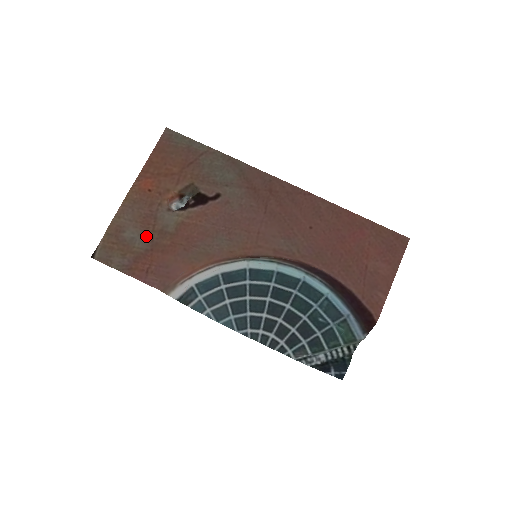
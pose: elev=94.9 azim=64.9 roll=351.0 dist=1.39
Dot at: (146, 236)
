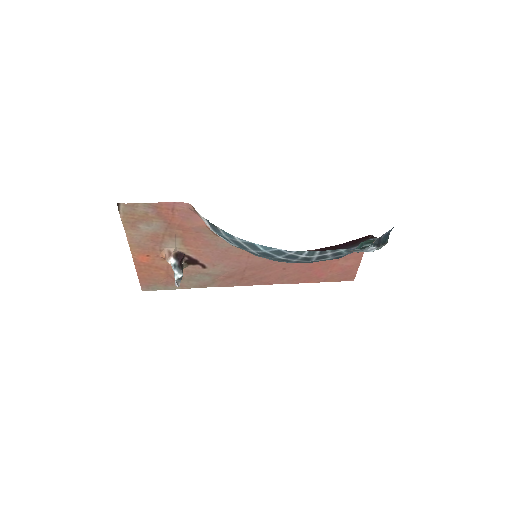
Dot at: (159, 230)
